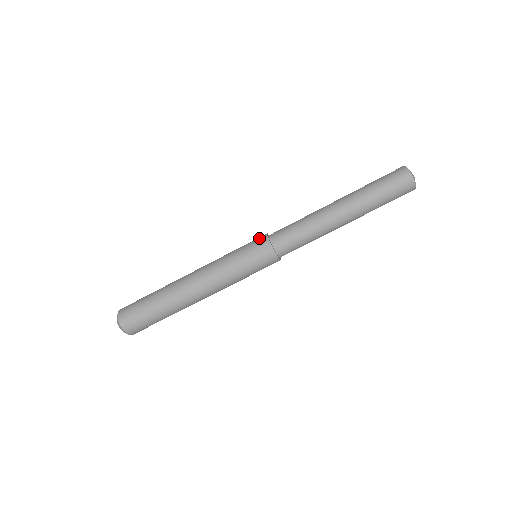
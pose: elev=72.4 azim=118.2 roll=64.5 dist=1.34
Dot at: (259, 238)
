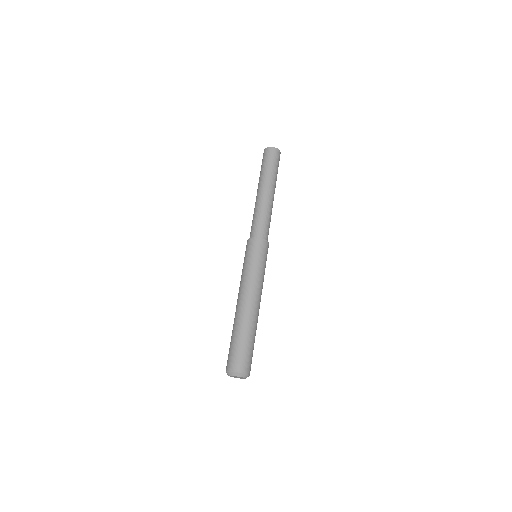
Dot at: (247, 245)
